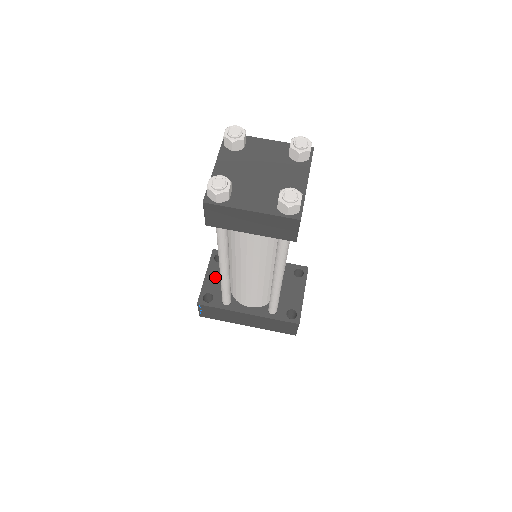
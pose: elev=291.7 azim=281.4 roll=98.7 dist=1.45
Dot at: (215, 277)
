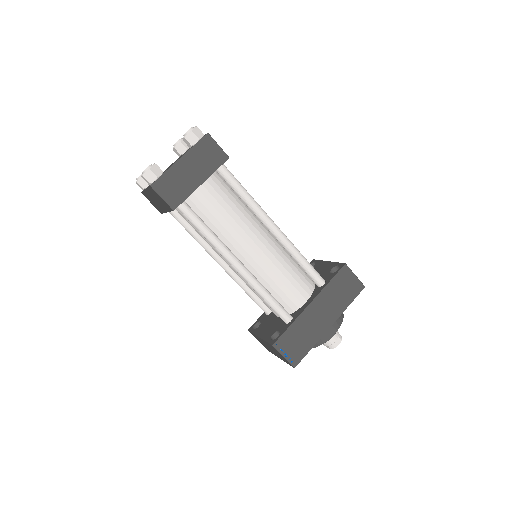
Dot at: (266, 329)
